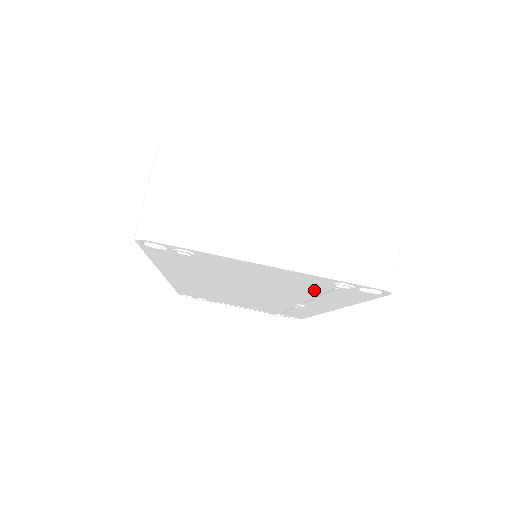
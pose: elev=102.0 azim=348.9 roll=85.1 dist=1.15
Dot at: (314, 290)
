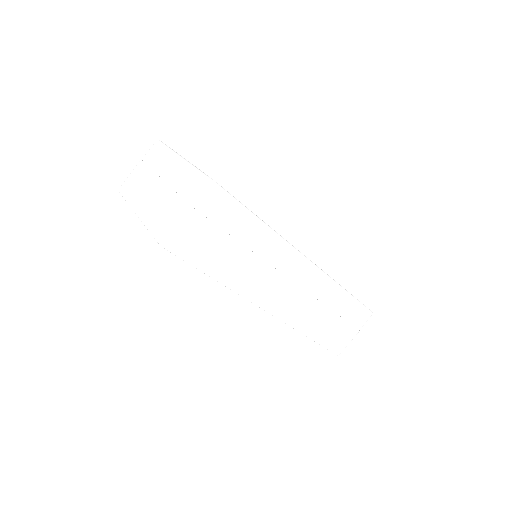
Dot at: occluded
